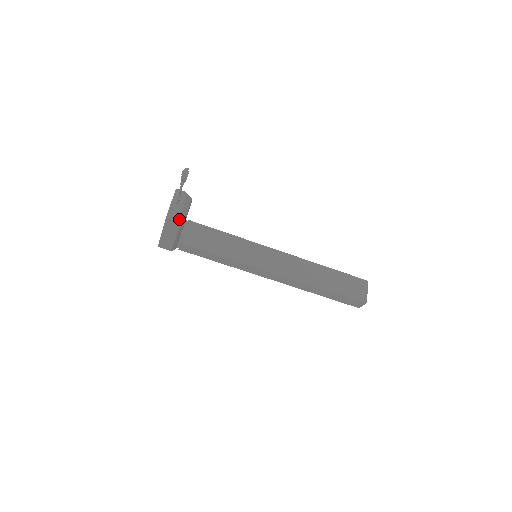
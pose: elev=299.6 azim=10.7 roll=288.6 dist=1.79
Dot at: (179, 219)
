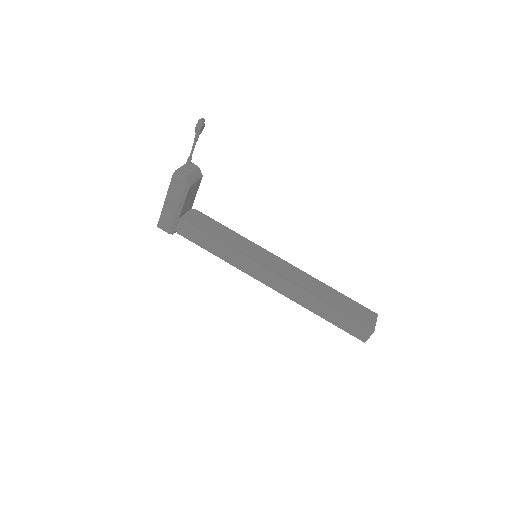
Dot at: (185, 180)
